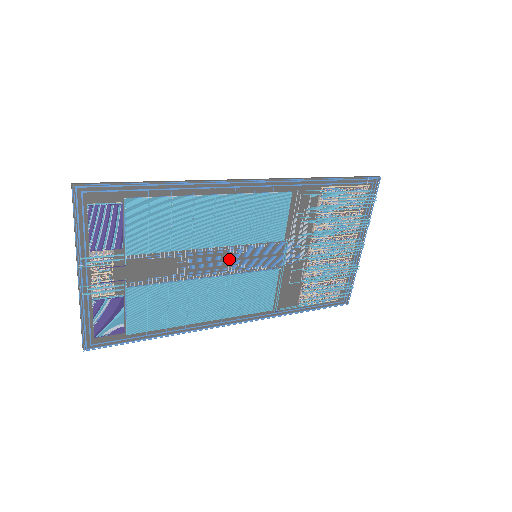
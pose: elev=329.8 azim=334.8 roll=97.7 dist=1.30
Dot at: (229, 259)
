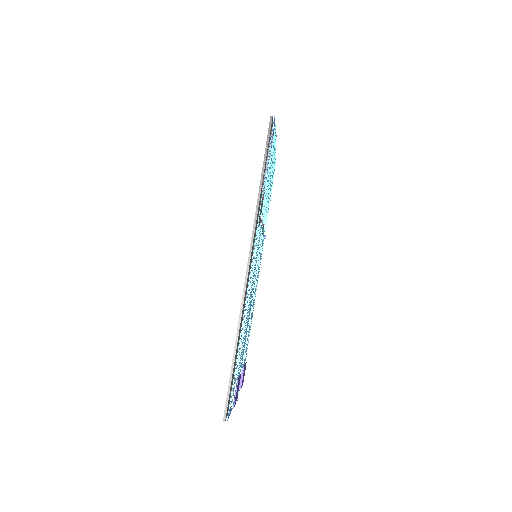
Dot at: occluded
